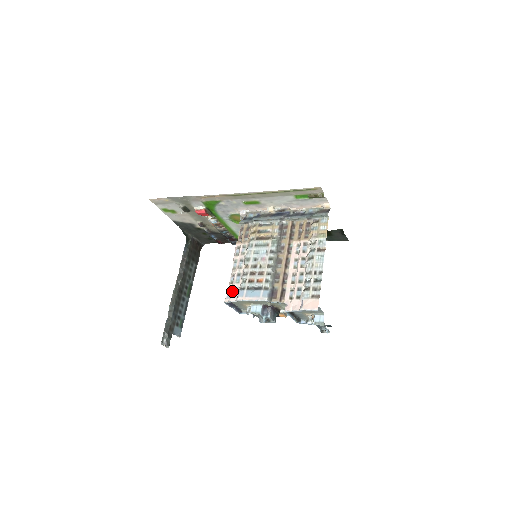
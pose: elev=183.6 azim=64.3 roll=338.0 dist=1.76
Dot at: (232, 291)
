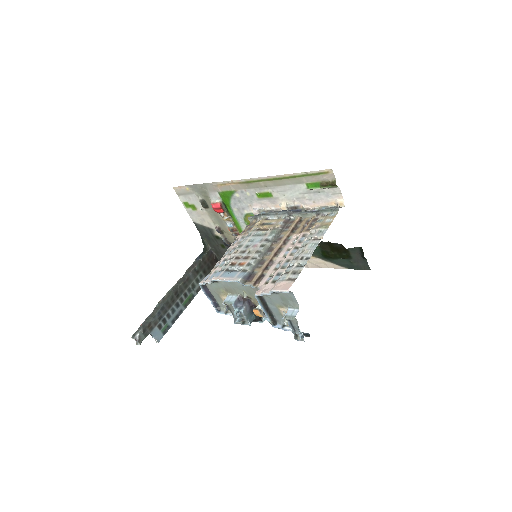
Dot at: (211, 273)
